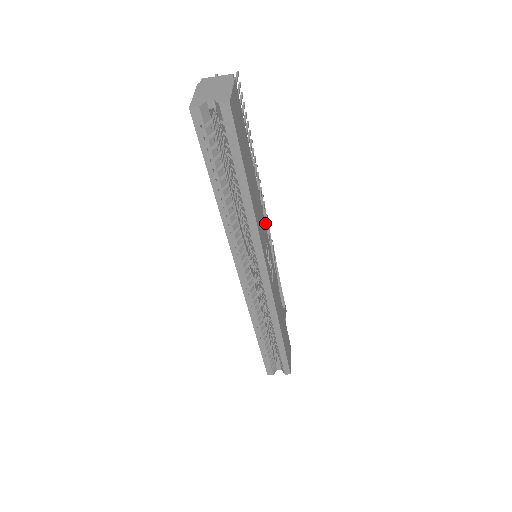
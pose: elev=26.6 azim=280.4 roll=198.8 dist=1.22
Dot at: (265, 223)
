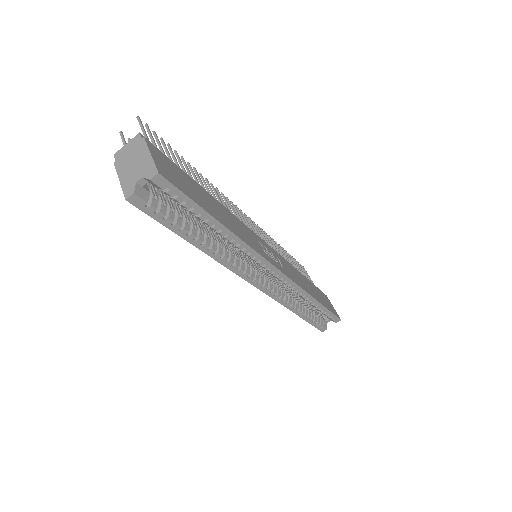
Dot at: (244, 219)
